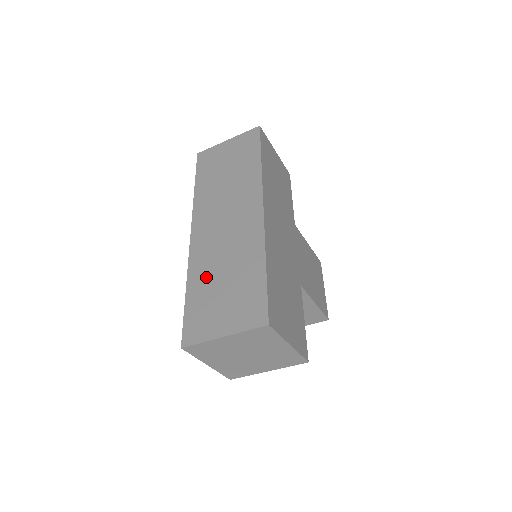
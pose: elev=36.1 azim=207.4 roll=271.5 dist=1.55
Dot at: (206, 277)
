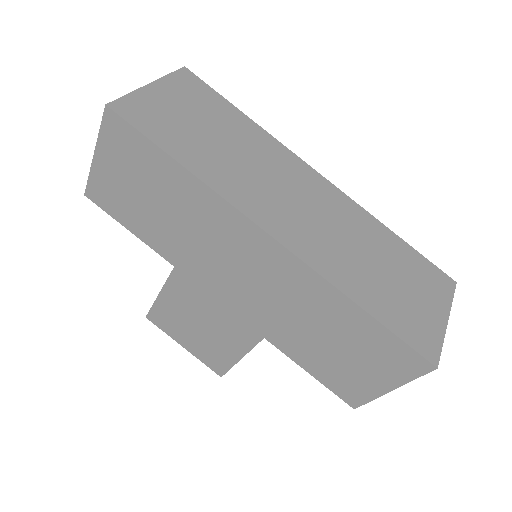
Dot at: (362, 277)
